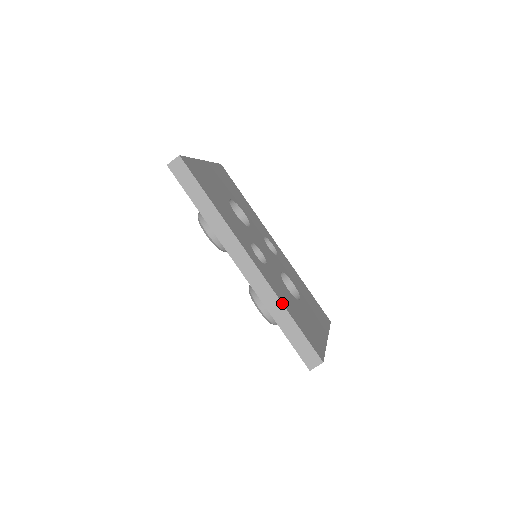
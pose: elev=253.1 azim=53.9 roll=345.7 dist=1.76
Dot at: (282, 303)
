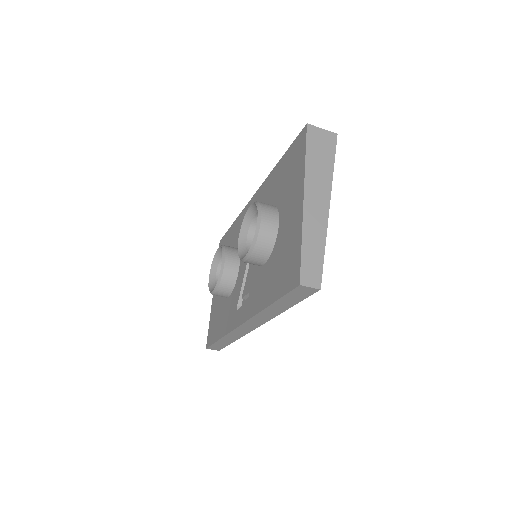
Dot at: occluded
